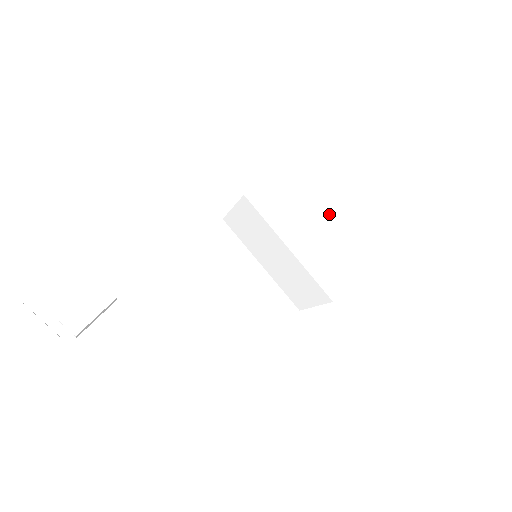
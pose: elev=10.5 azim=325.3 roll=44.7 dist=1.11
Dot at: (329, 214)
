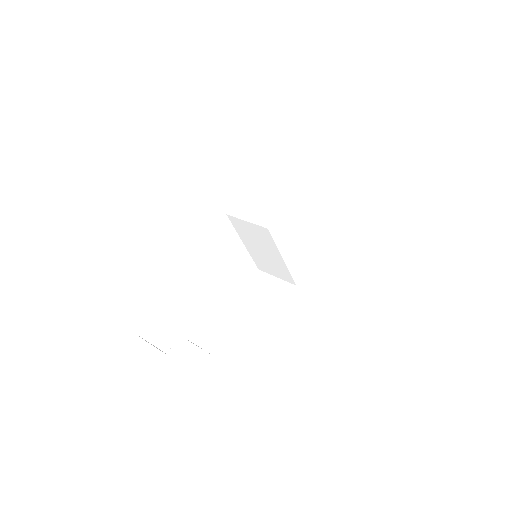
Dot at: (306, 229)
